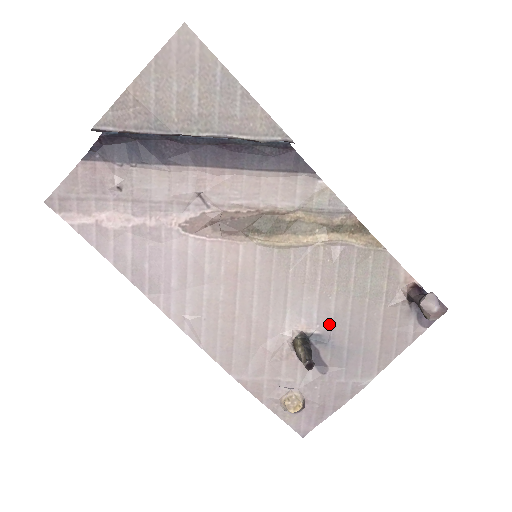
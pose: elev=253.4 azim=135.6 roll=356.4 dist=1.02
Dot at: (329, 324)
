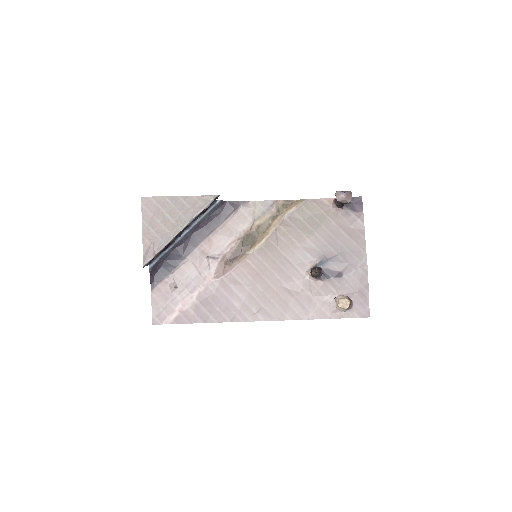
Dot at: (319, 253)
